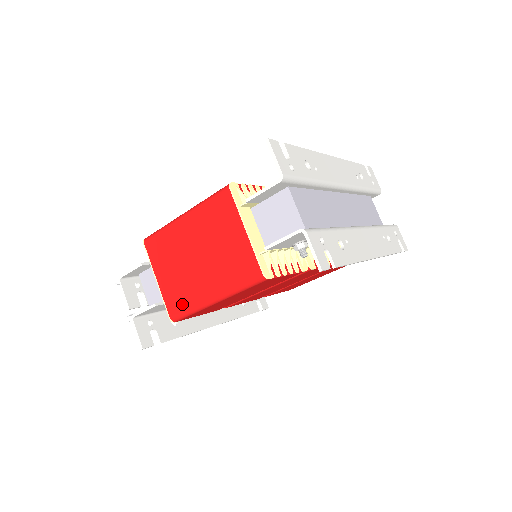
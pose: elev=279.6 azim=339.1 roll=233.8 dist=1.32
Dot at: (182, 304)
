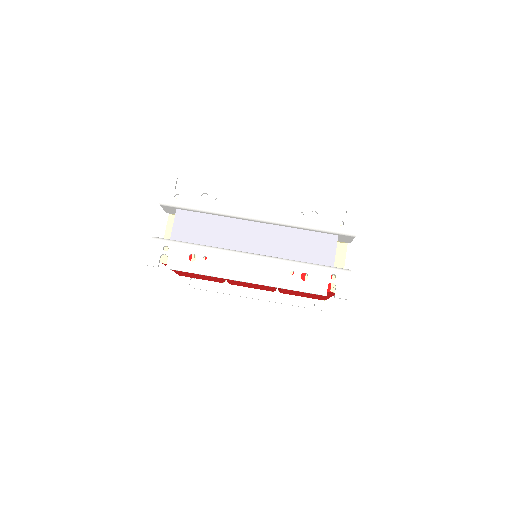
Dot at: occluded
